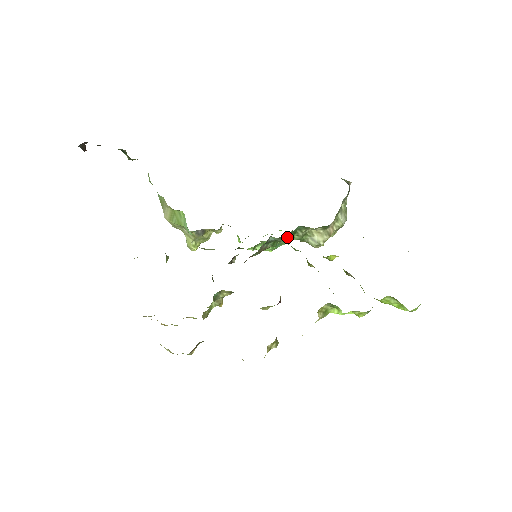
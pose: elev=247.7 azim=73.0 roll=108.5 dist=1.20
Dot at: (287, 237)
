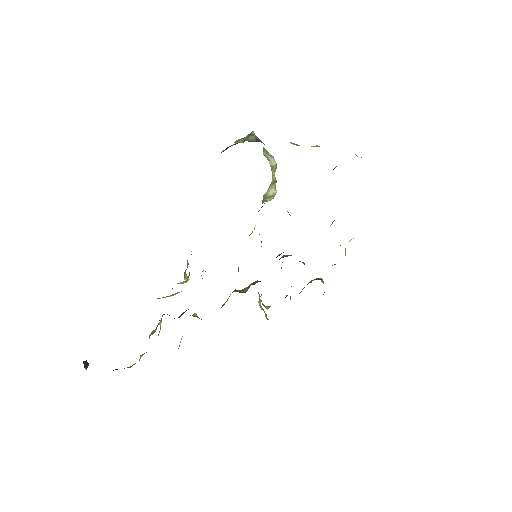
Dot at: occluded
